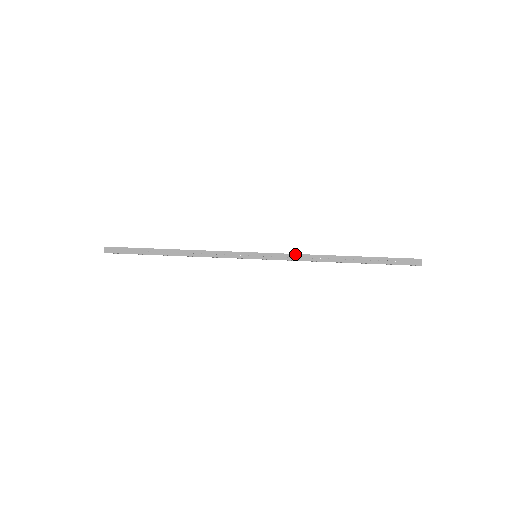
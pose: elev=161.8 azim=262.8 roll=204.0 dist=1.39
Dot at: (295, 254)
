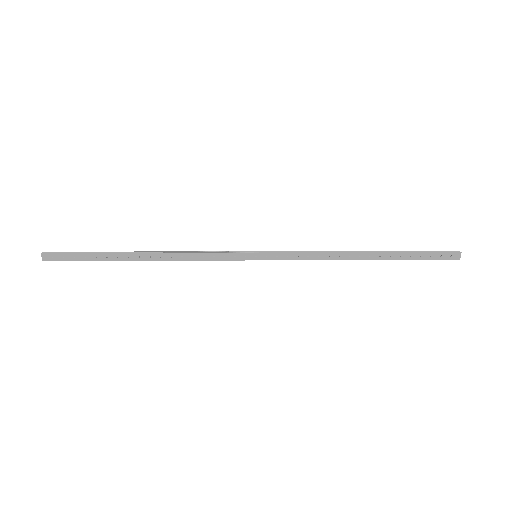
Dot at: (307, 252)
